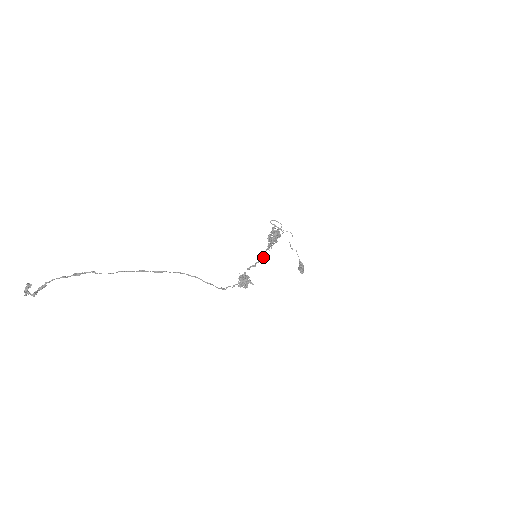
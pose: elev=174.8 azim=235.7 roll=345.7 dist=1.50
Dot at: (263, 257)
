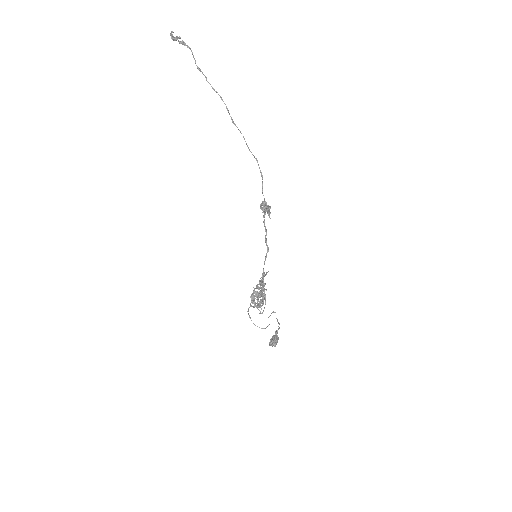
Dot at: (267, 252)
